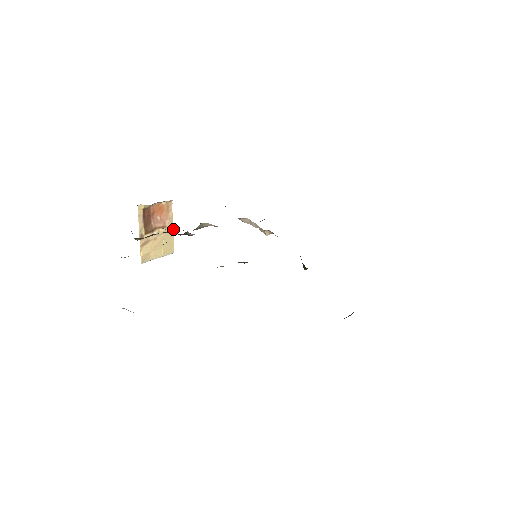
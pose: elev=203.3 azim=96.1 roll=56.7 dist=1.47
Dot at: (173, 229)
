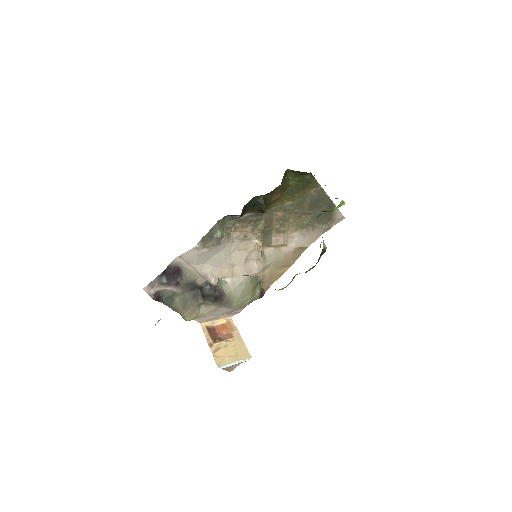
Dot at: occluded
